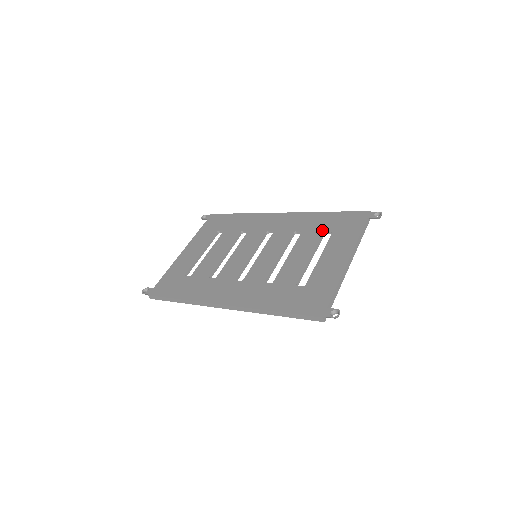
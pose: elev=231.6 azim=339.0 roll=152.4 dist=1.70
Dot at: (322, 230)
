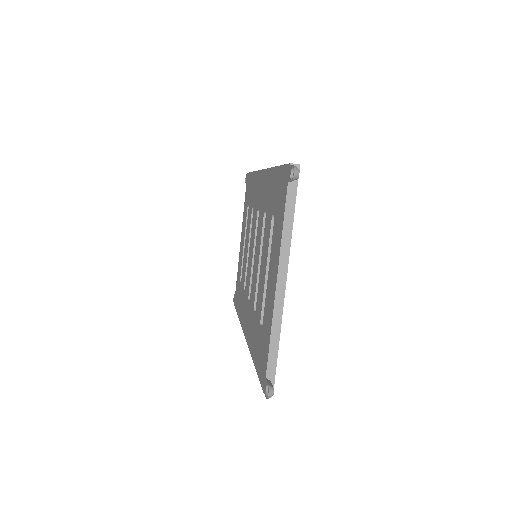
Dot at: (271, 212)
